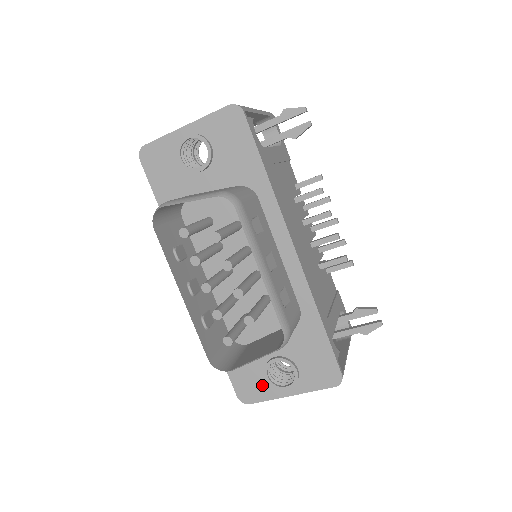
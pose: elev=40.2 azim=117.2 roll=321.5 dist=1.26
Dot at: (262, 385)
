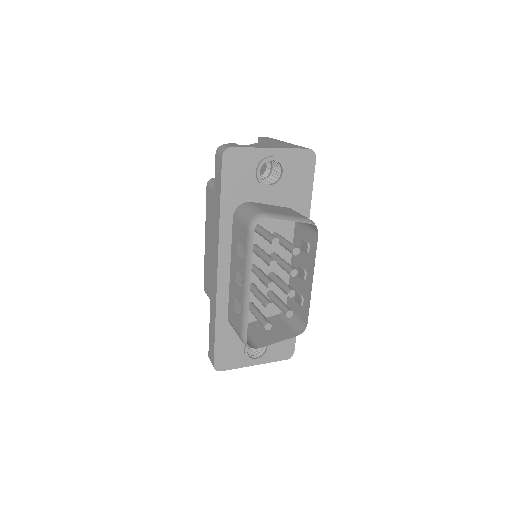
Dot at: (238, 357)
